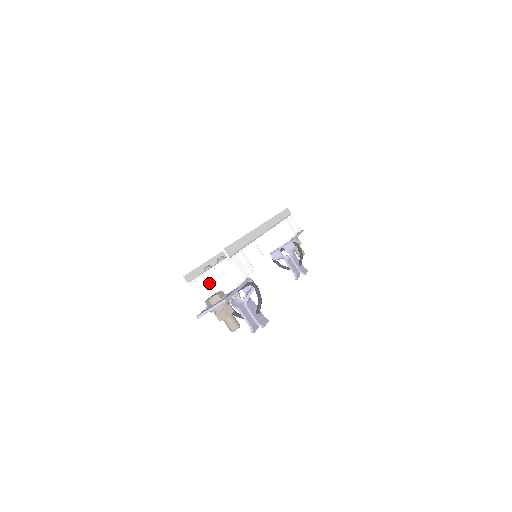
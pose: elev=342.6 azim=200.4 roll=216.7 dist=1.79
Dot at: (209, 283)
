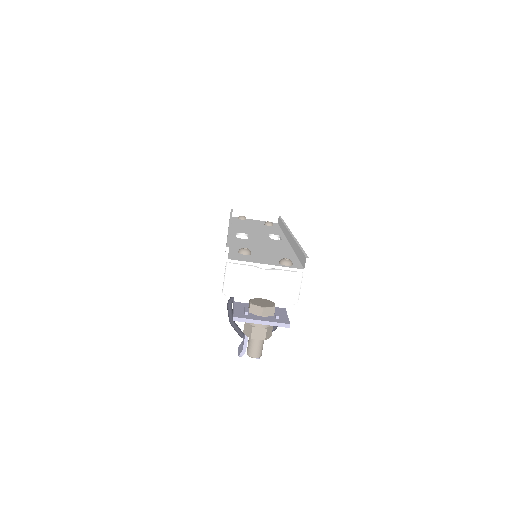
Dot at: (261, 281)
